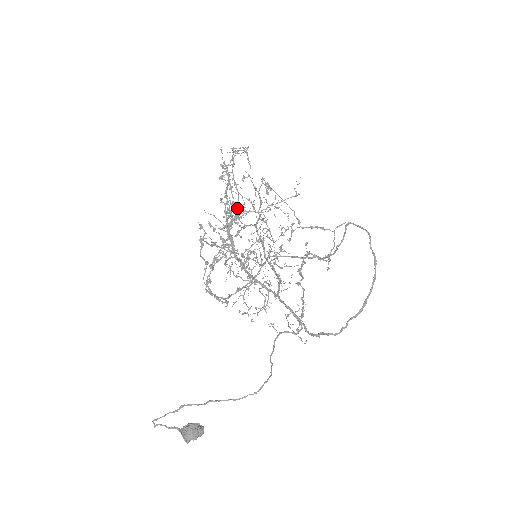
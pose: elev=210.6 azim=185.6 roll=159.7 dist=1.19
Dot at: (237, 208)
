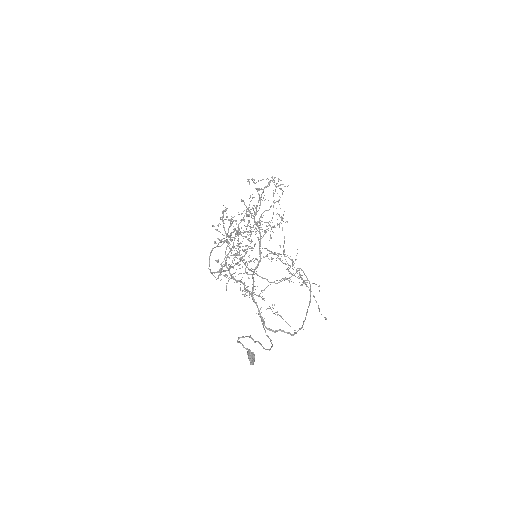
Dot at: occluded
